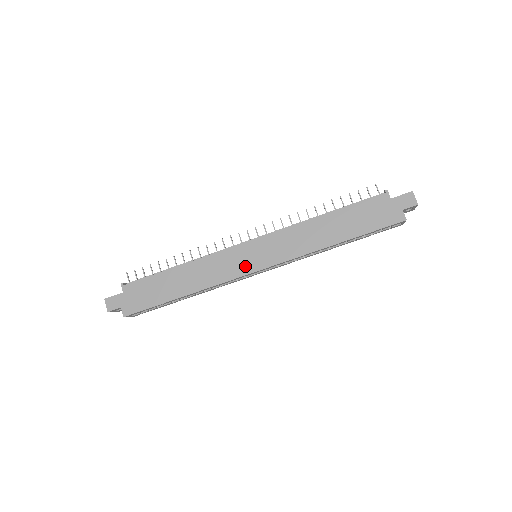
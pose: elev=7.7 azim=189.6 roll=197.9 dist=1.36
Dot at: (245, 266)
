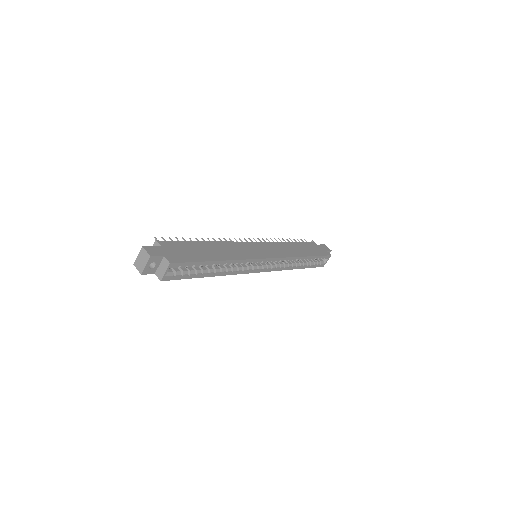
Dot at: (258, 254)
